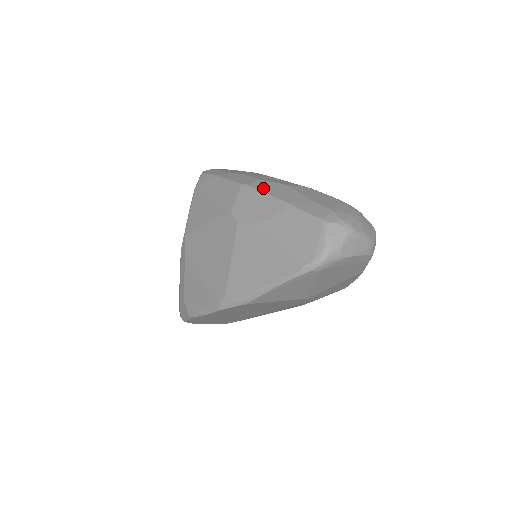
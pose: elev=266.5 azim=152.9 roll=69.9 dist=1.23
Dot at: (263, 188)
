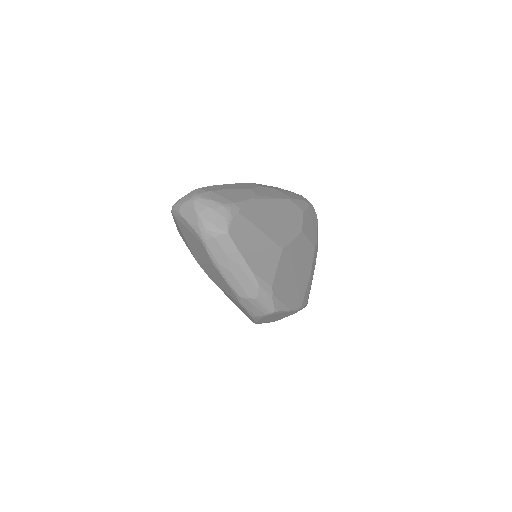
Dot at: (245, 184)
